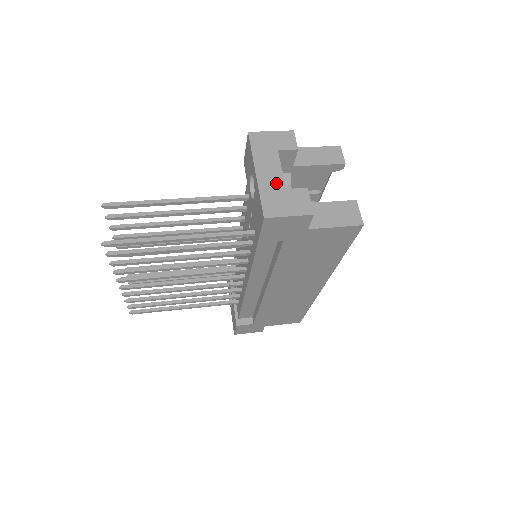
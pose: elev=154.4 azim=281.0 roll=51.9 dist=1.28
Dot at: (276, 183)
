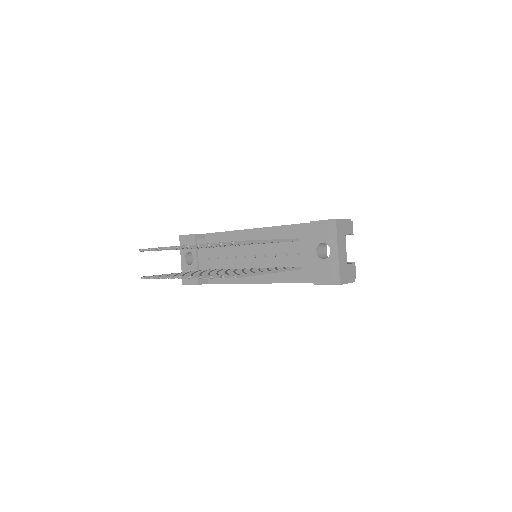
Dot at: (344, 260)
